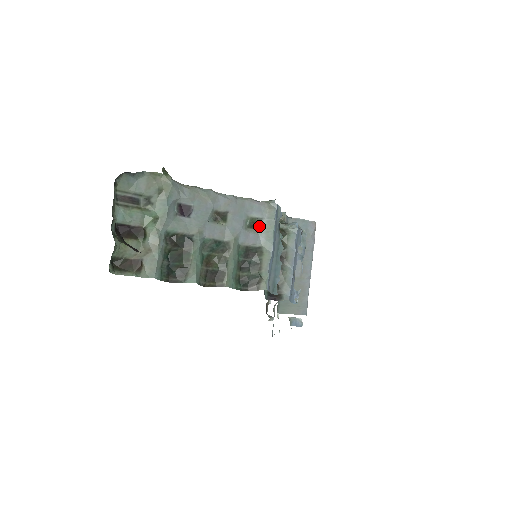
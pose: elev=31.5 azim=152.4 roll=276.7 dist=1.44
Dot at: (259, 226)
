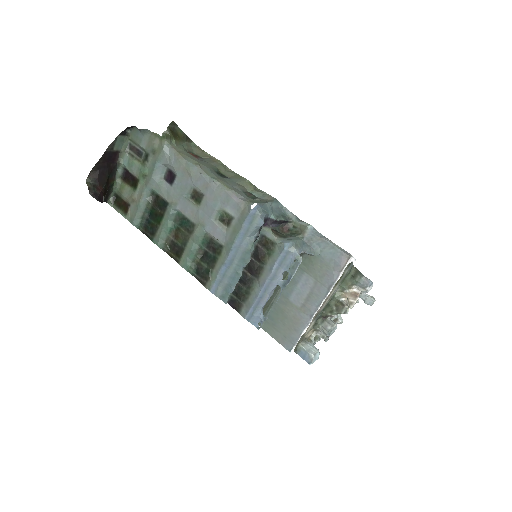
Dot at: (230, 224)
